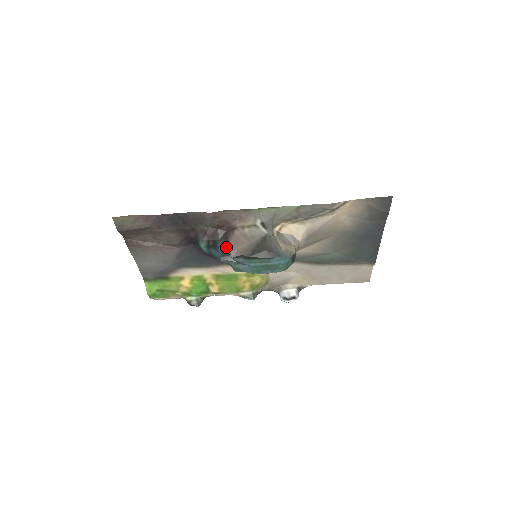
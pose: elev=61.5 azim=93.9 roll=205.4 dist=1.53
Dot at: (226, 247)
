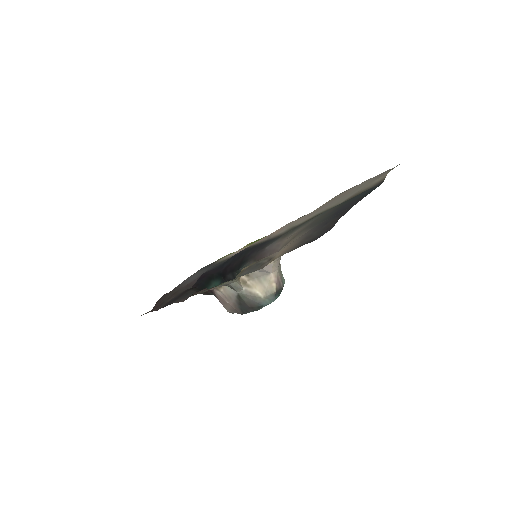
Dot at: occluded
